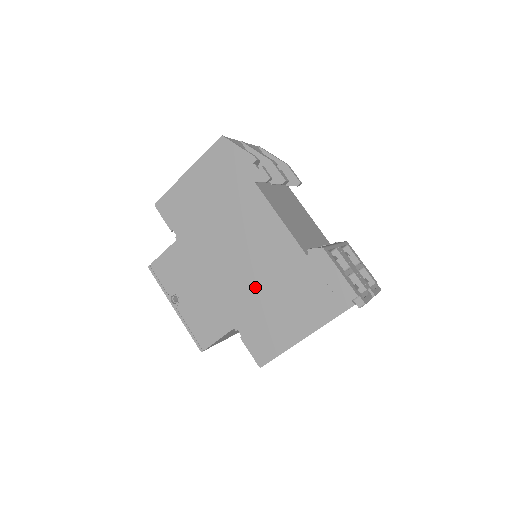
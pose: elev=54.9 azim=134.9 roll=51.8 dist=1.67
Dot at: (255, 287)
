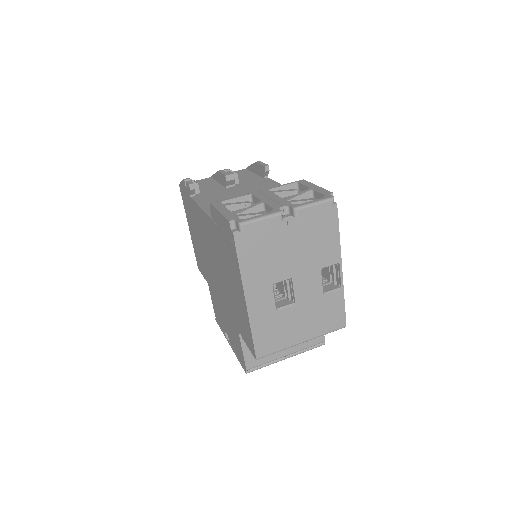
Dot at: (224, 281)
